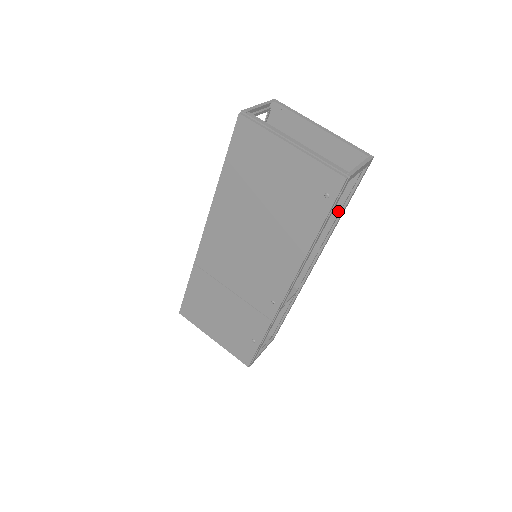
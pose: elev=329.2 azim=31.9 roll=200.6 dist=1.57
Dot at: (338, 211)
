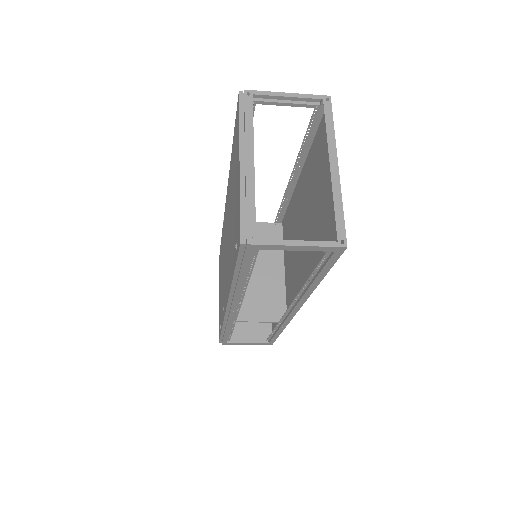
Dot at: occluded
